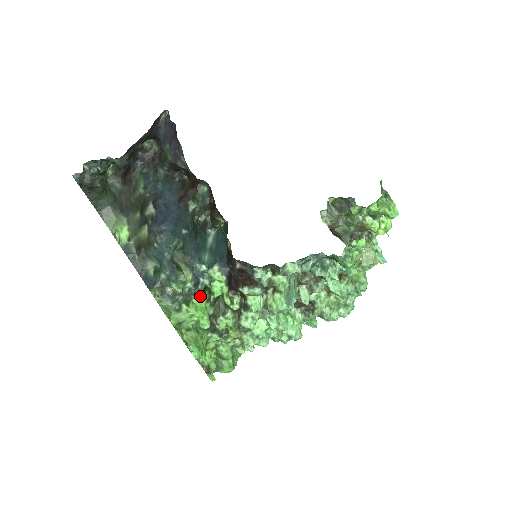
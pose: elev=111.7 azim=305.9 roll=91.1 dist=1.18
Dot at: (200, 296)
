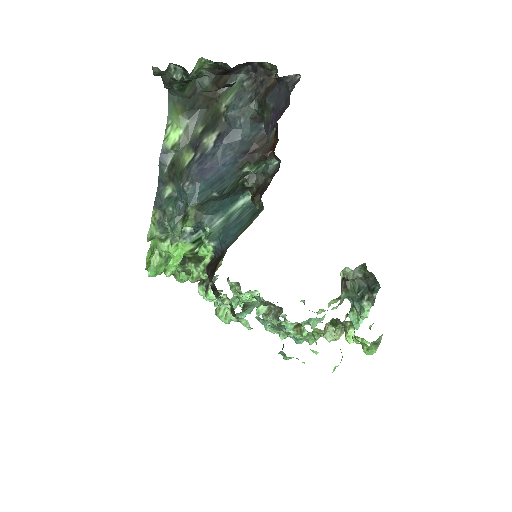
Dot at: (187, 244)
